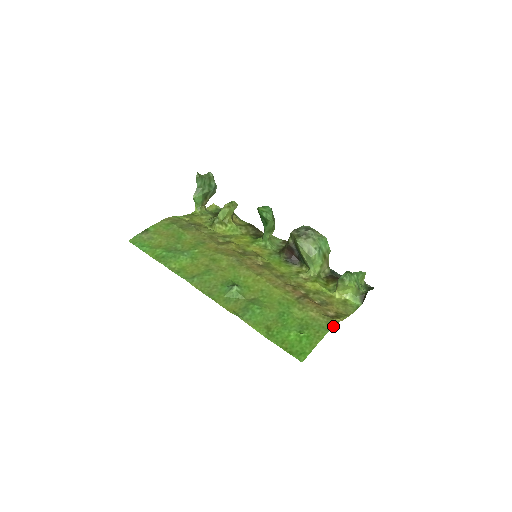
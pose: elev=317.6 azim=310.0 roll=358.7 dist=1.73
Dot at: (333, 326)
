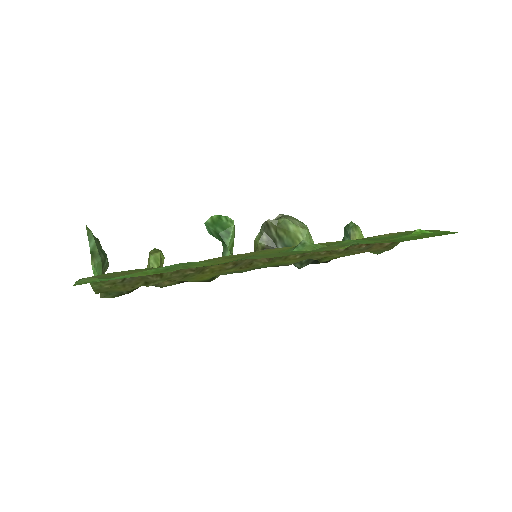
Dot at: occluded
